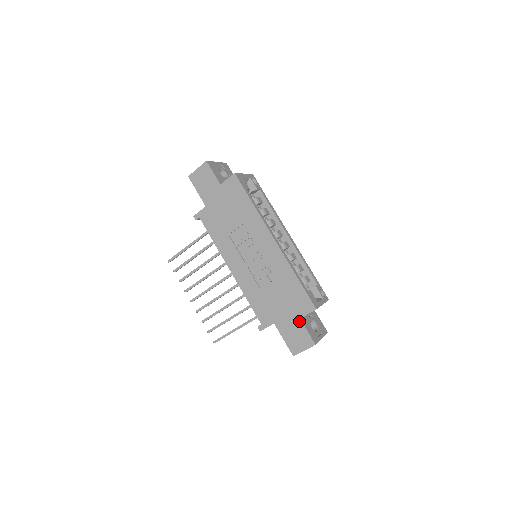
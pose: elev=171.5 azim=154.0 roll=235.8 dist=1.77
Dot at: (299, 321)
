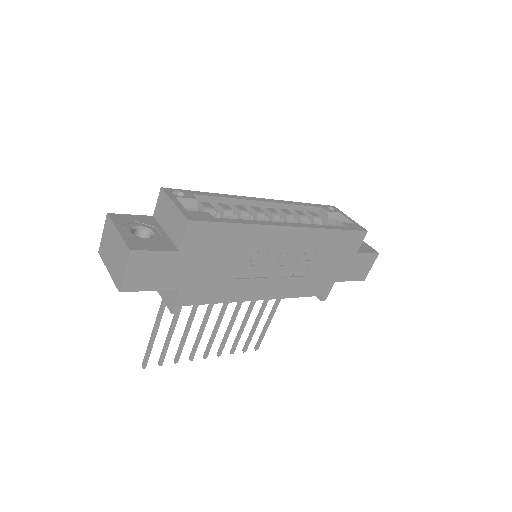
Dot at: (357, 255)
